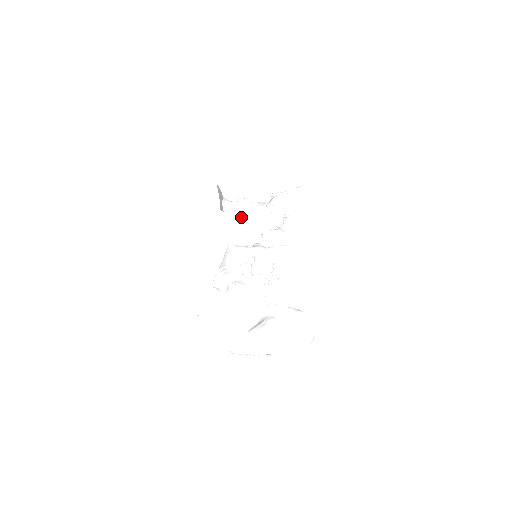
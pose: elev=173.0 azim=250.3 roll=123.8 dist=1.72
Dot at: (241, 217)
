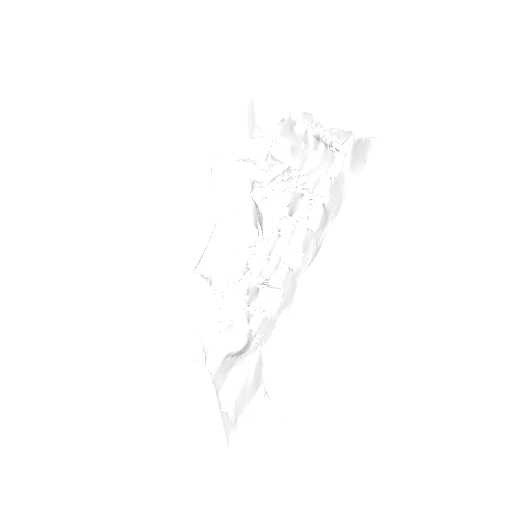
Dot at: (234, 193)
